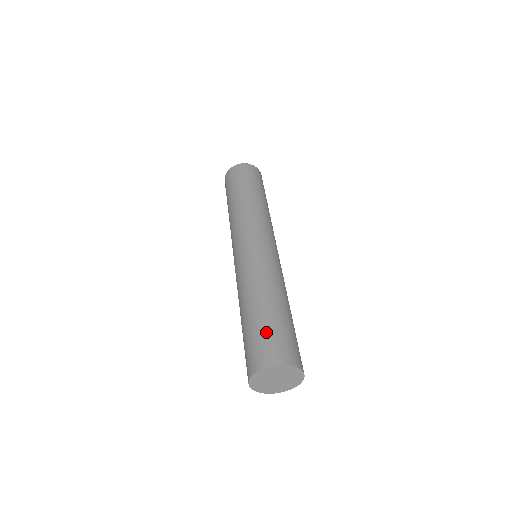
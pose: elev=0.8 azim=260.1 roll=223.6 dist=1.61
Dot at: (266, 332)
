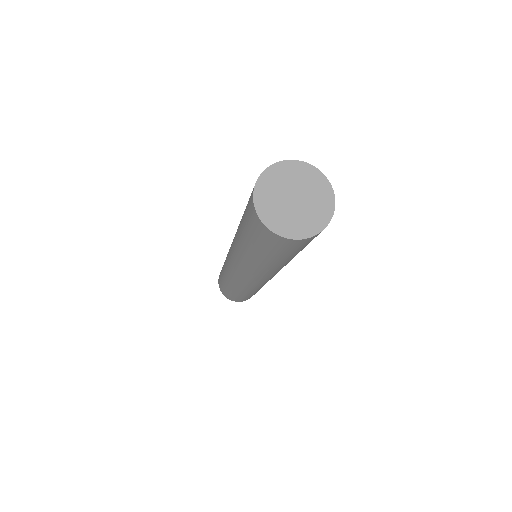
Dot at: occluded
